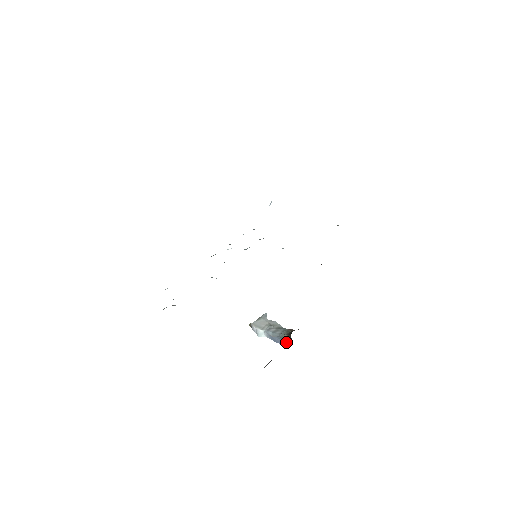
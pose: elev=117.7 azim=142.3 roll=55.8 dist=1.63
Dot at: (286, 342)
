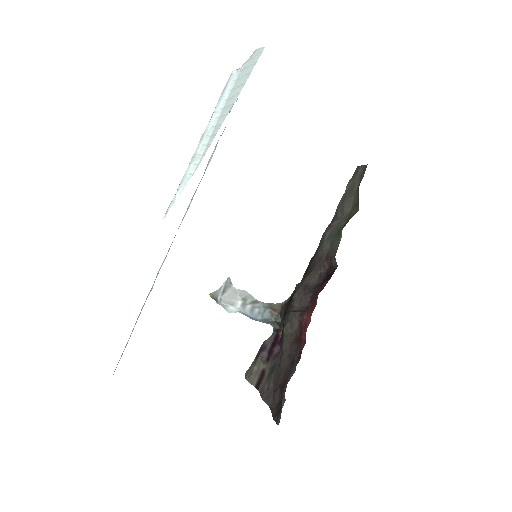
Dot at: (269, 323)
